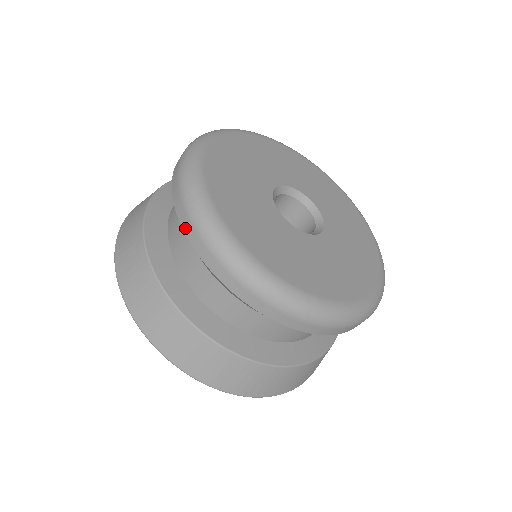
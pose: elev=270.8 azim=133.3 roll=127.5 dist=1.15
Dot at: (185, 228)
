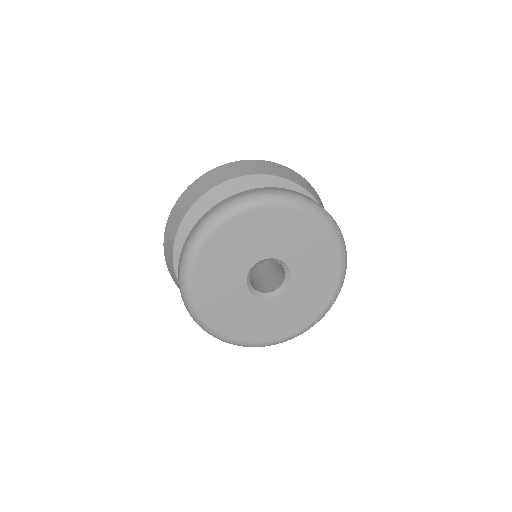
Dot at: occluded
